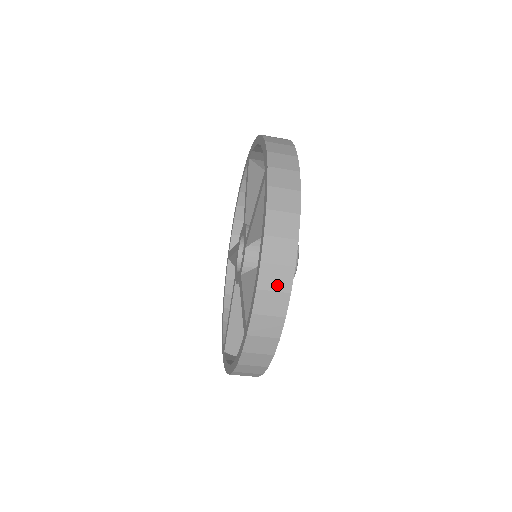
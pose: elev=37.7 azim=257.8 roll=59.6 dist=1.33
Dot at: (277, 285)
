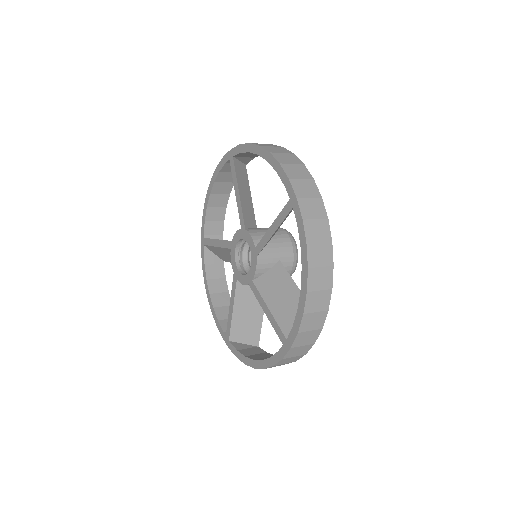
Dot at: (319, 307)
